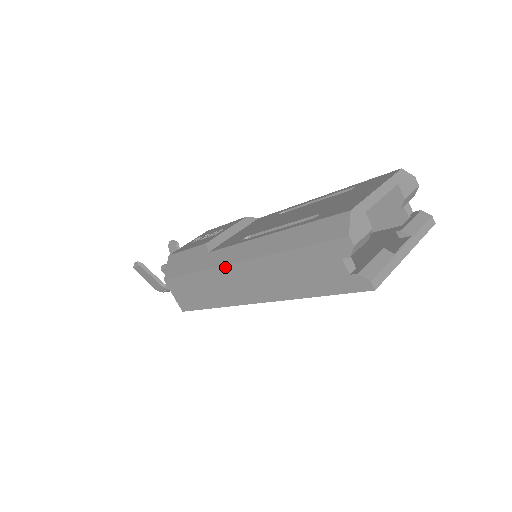
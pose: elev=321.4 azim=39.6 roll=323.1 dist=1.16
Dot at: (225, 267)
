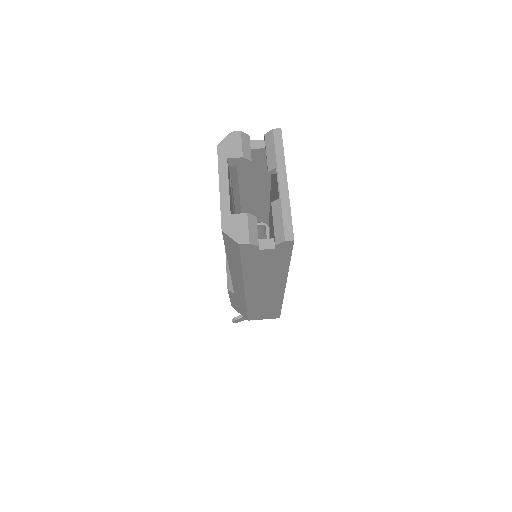
Dot at: (247, 296)
